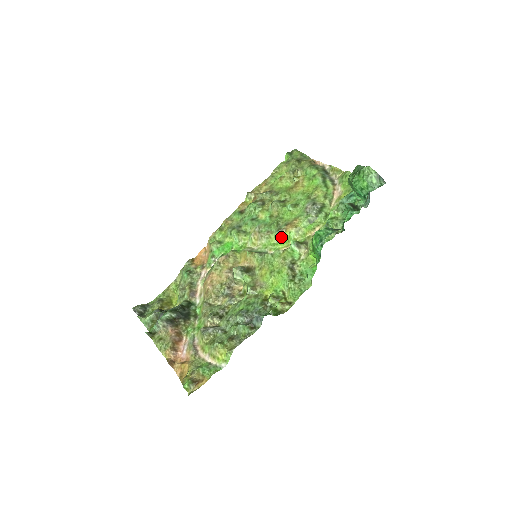
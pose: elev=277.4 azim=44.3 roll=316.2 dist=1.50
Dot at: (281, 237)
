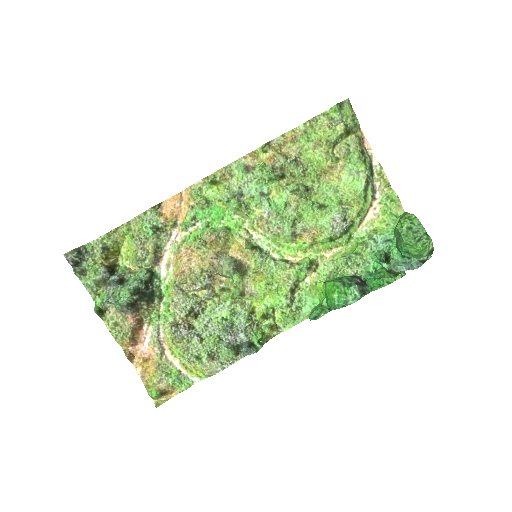
Dot at: (291, 241)
